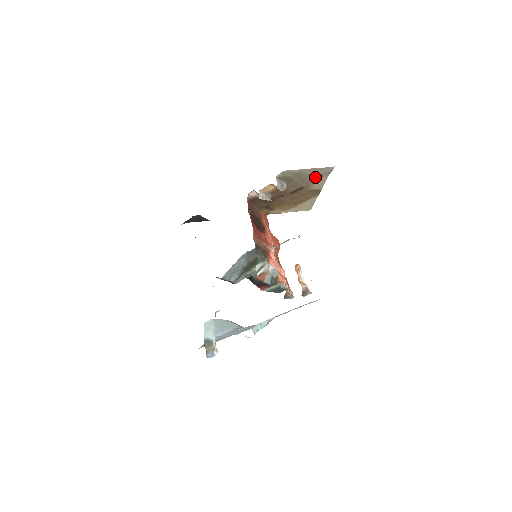
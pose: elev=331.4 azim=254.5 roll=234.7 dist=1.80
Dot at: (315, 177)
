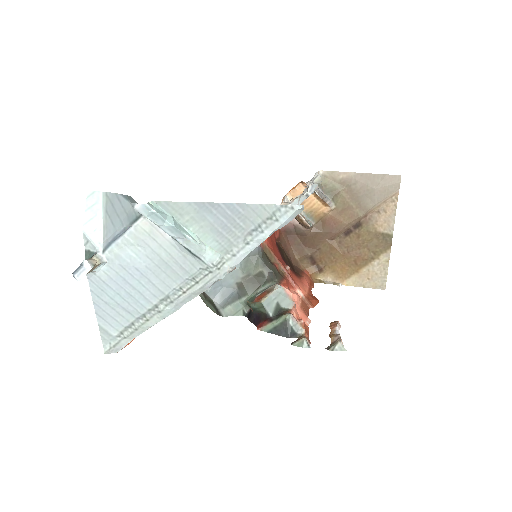
Dot at: (375, 197)
